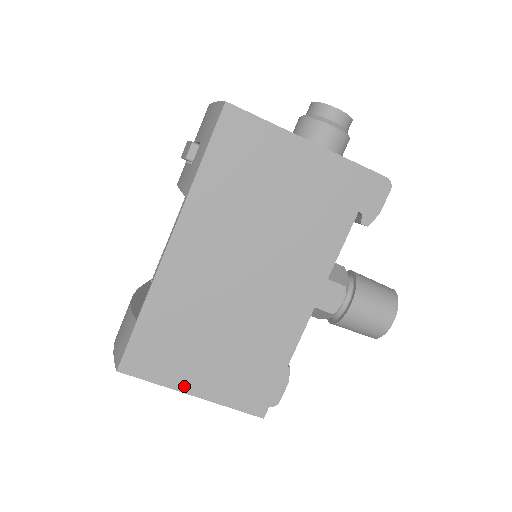
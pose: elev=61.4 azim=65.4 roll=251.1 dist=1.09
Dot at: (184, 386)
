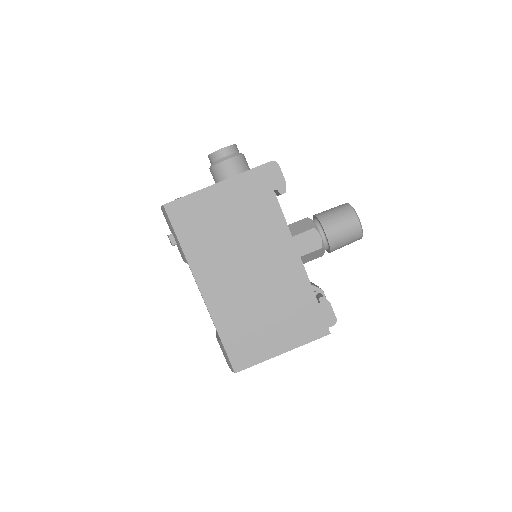
Dot at: (274, 352)
